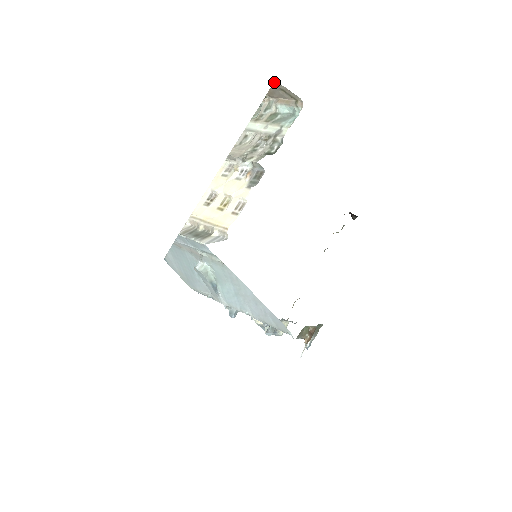
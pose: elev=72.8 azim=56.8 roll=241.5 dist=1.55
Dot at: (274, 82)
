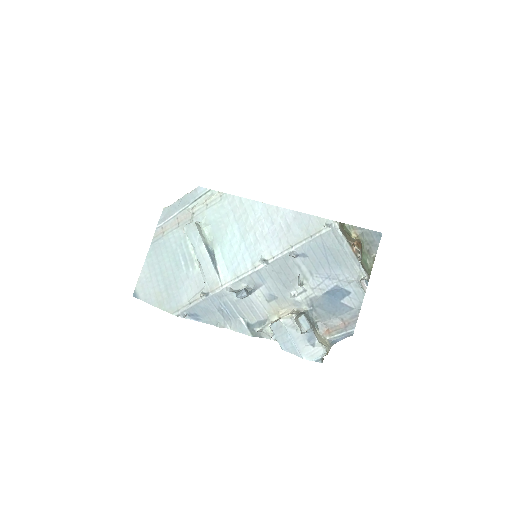
Dot at: occluded
